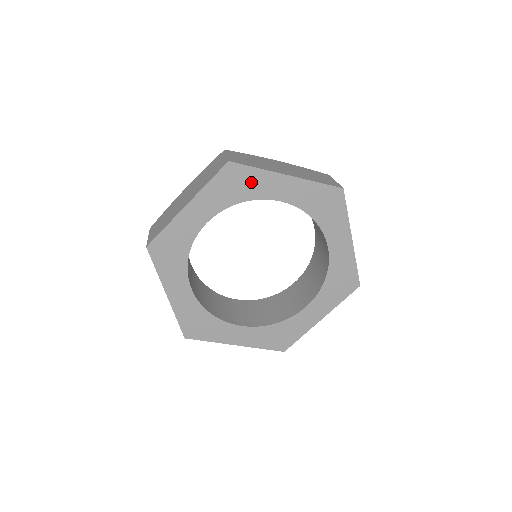
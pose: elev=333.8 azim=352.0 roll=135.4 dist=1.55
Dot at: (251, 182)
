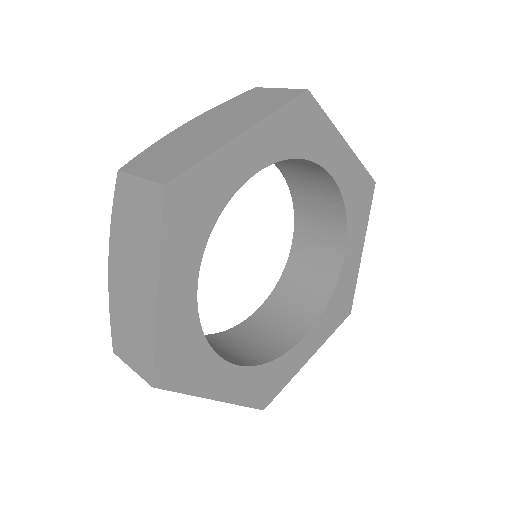
Dot at: (210, 184)
